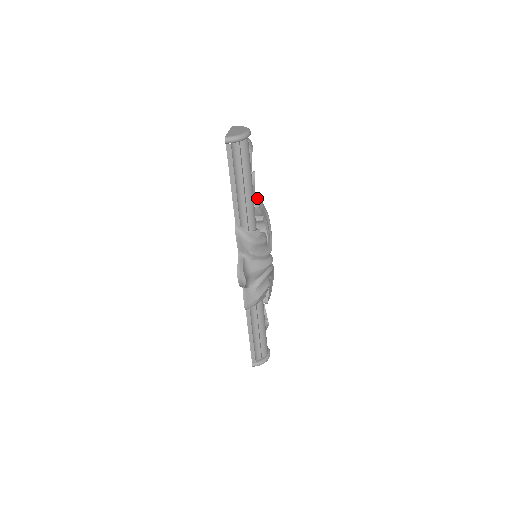
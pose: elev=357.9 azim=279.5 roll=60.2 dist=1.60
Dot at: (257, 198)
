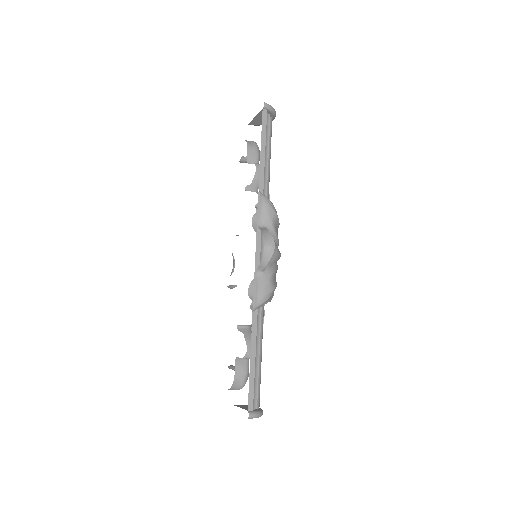
Dot at: occluded
